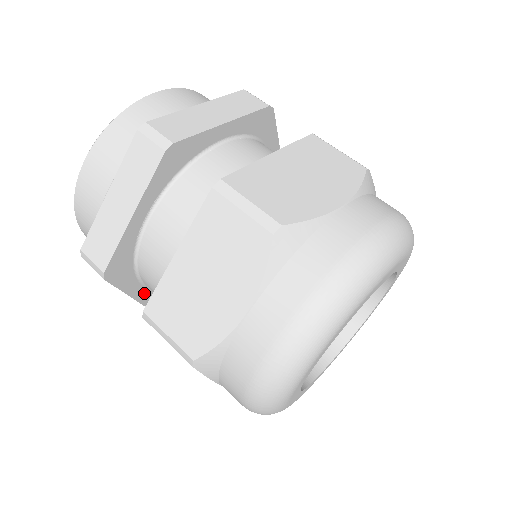
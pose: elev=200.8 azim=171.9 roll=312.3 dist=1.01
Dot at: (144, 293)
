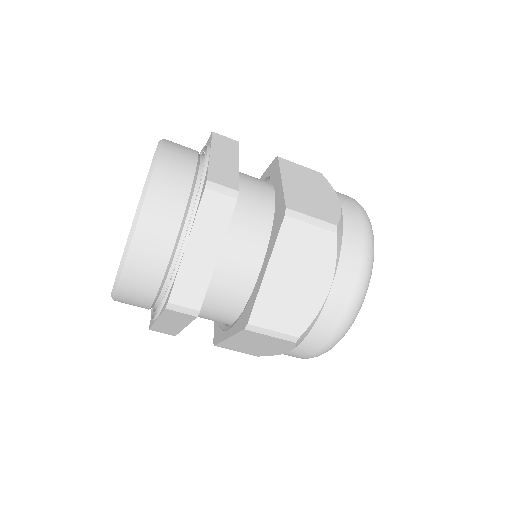
Dot at: occluded
